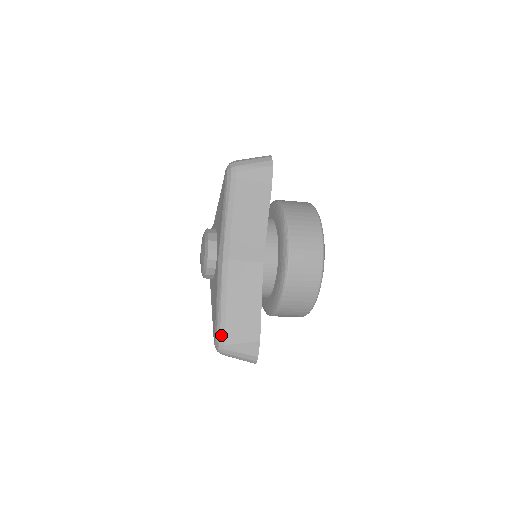
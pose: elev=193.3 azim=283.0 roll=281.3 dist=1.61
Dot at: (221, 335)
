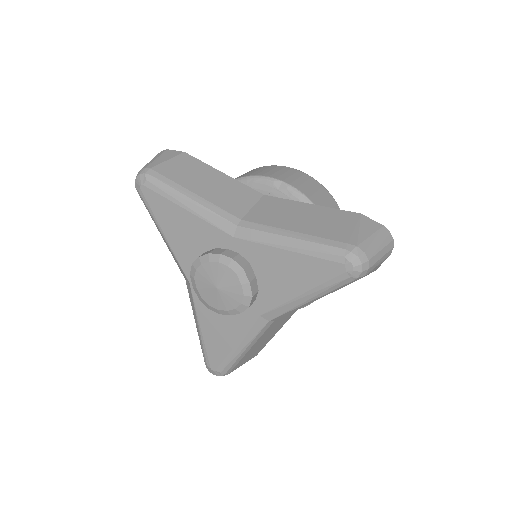
Dot at: (229, 370)
